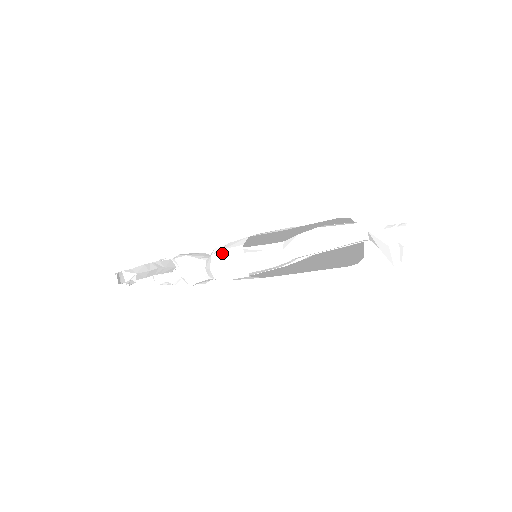
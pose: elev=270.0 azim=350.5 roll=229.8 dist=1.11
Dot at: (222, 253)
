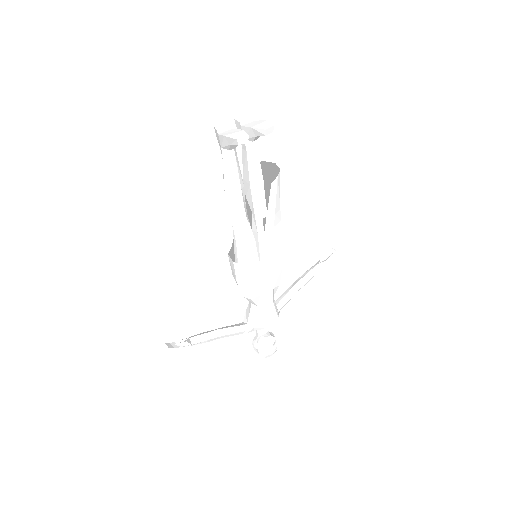
Dot at: (233, 276)
